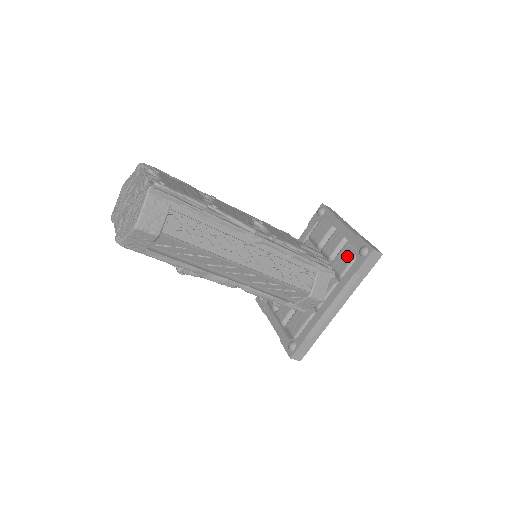
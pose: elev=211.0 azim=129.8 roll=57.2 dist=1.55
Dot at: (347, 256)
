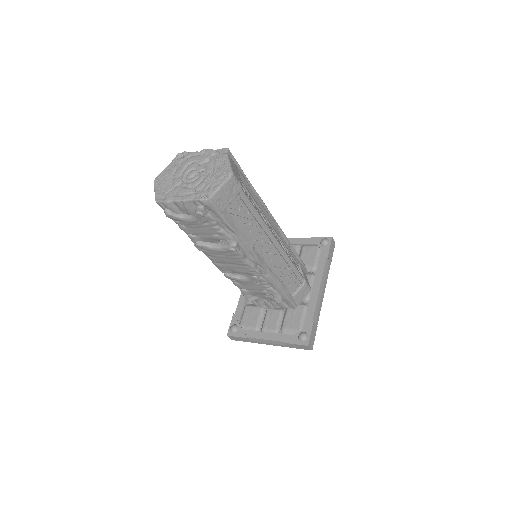
Dot at: (311, 252)
